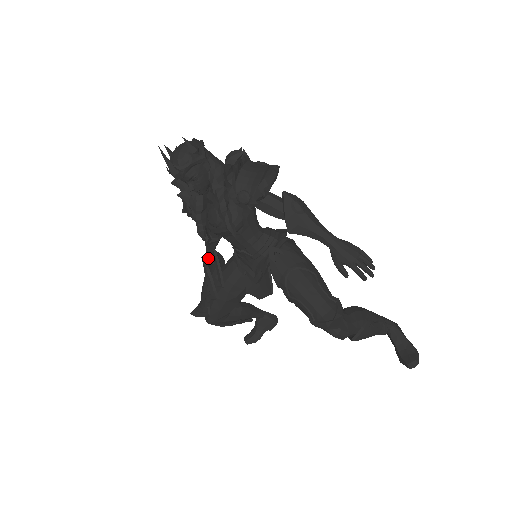
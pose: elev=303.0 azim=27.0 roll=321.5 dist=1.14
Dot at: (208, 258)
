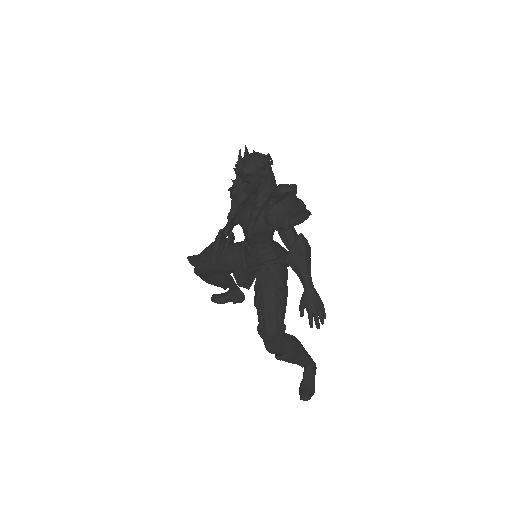
Dot at: (225, 228)
